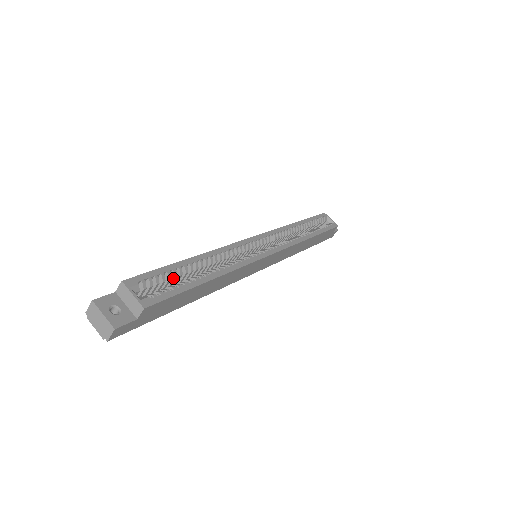
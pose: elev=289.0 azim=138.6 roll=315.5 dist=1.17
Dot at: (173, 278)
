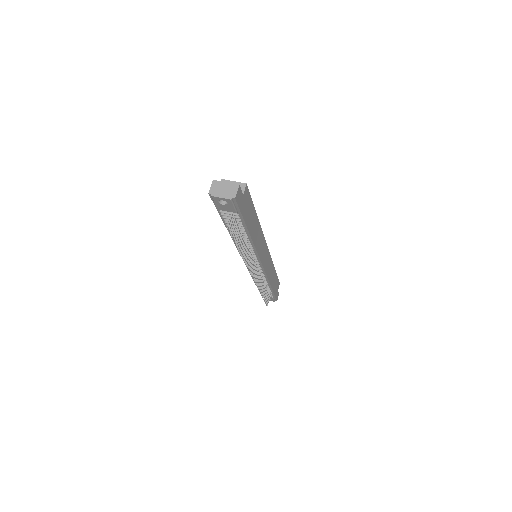
Dot at: occluded
